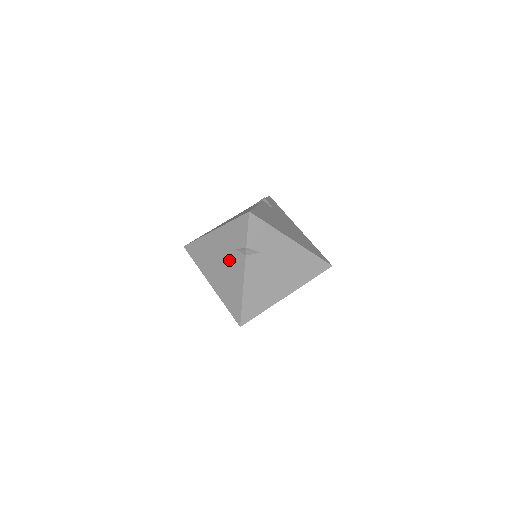
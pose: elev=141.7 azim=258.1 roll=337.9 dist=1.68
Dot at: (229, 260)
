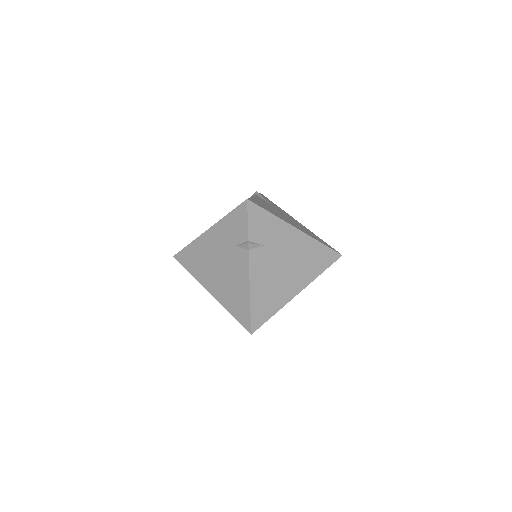
Dot at: (229, 260)
